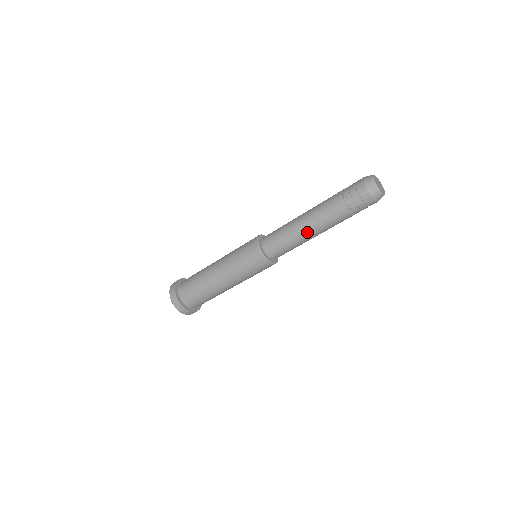
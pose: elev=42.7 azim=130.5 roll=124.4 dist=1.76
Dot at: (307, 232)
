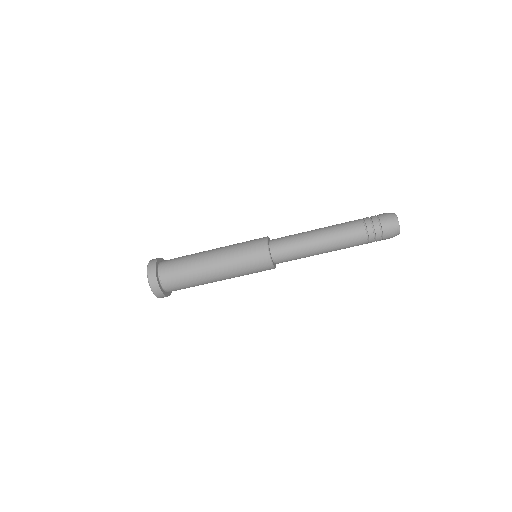
Dot at: (322, 252)
